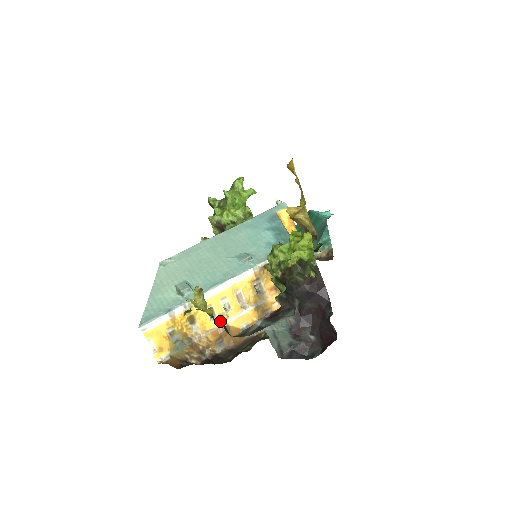
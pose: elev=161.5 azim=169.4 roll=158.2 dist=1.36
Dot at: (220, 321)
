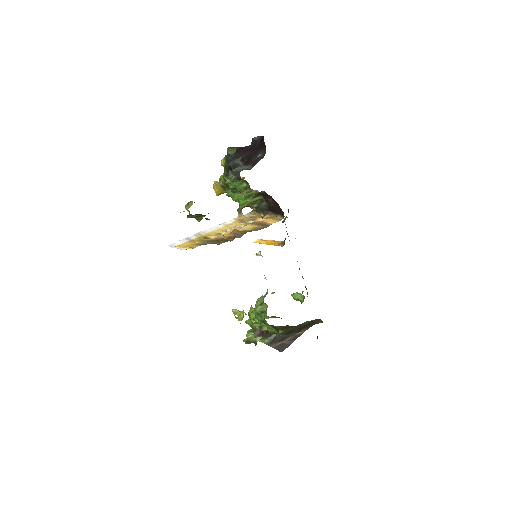
Dot at: (228, 232)
